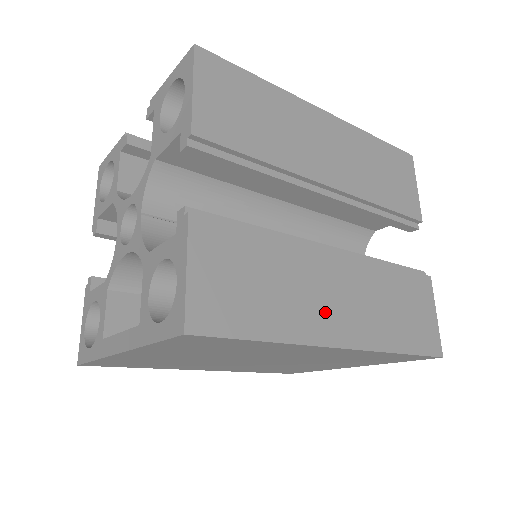
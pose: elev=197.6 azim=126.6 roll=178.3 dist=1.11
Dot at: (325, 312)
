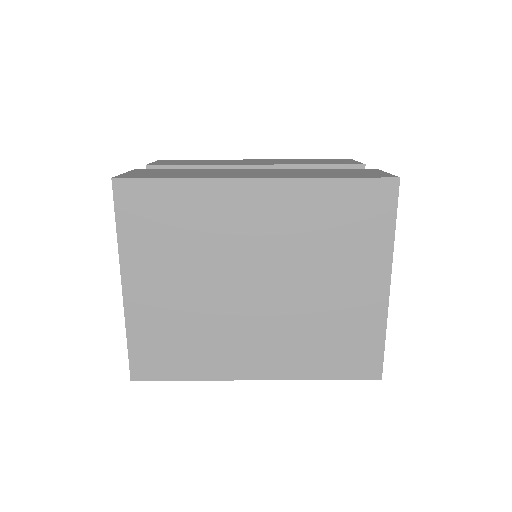
Dot at: (239, 175)
